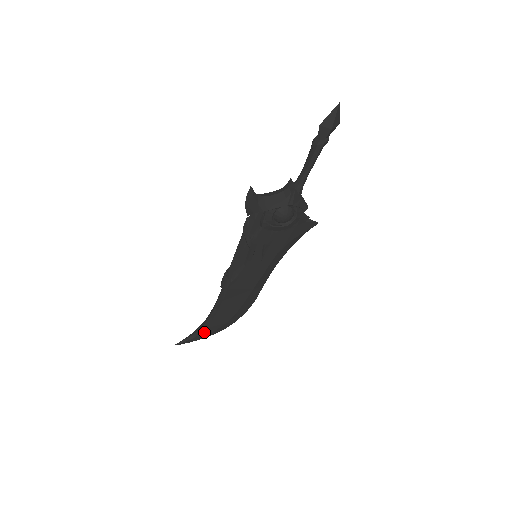
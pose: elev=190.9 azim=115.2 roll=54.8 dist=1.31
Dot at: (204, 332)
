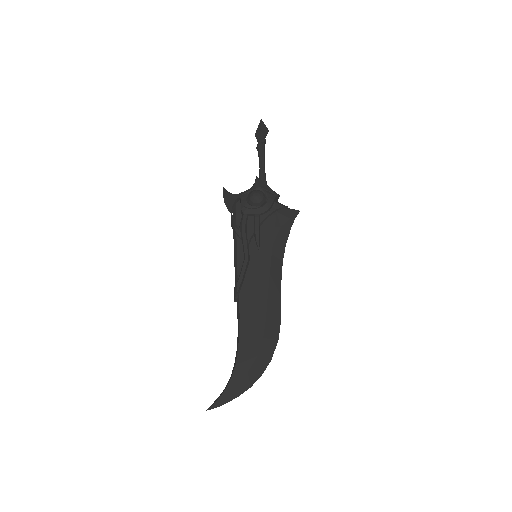
Dot at: (235, 375)
